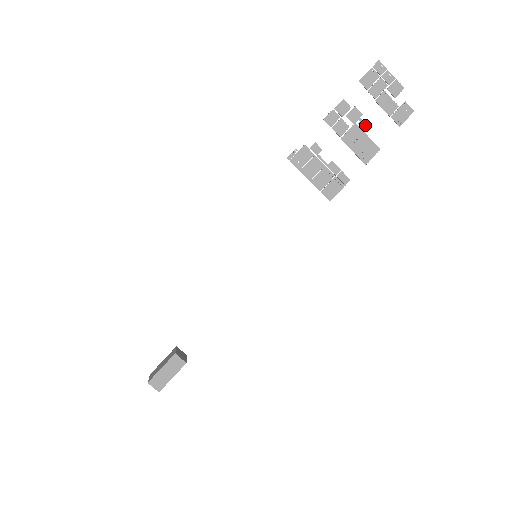
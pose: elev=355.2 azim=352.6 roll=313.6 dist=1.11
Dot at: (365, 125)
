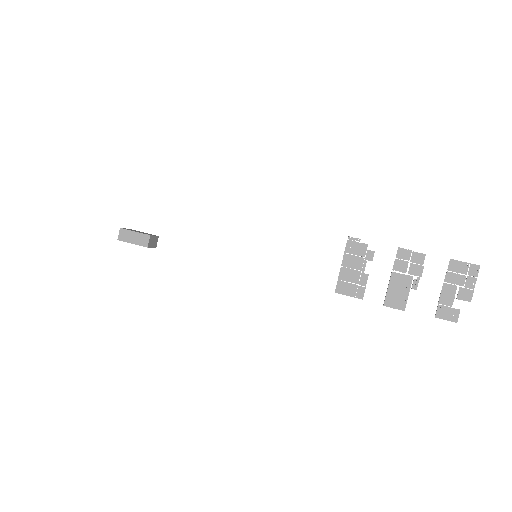
Dot at: (417, 286)
